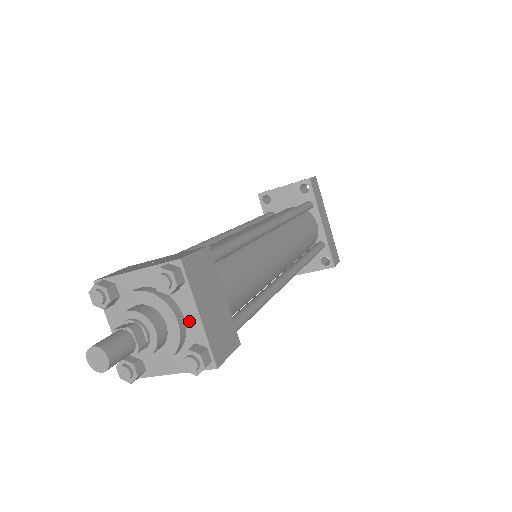
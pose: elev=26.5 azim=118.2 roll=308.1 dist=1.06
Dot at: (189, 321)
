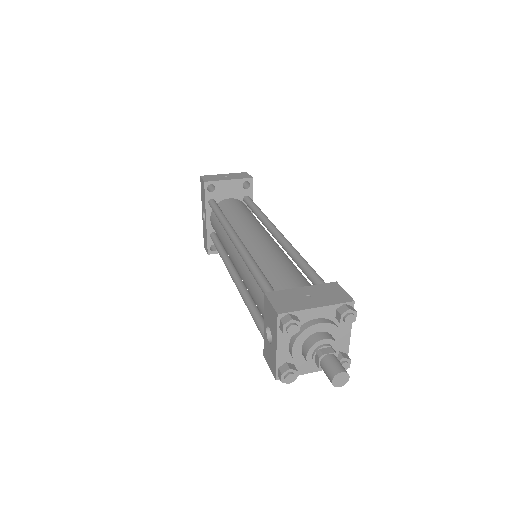
Dot at: occluded
